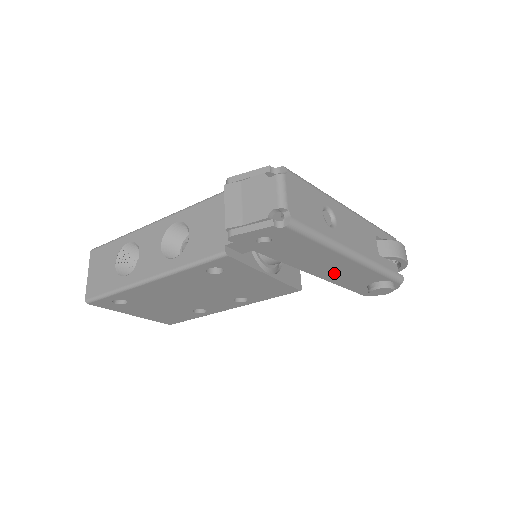
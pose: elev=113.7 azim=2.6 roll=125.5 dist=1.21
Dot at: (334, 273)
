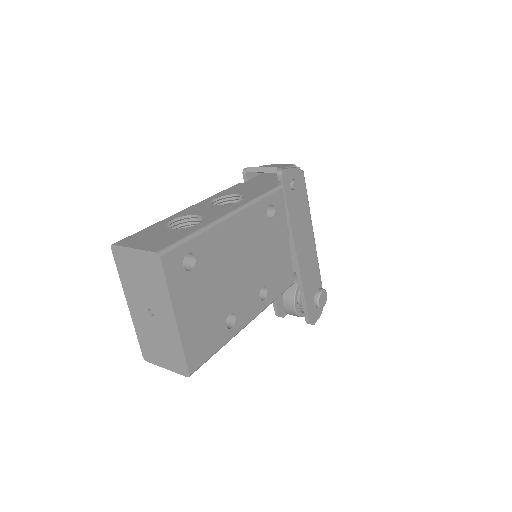
Dot at: (305, 263)
